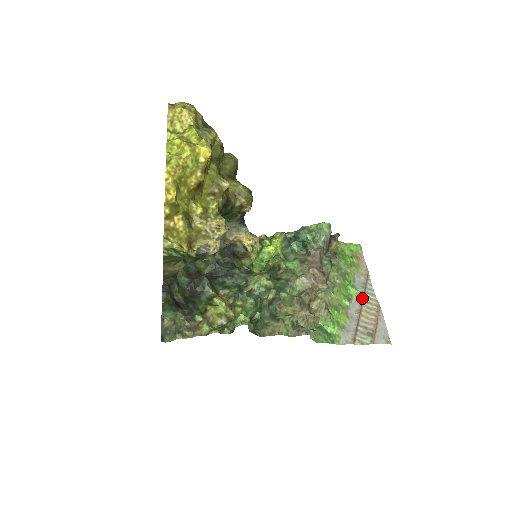
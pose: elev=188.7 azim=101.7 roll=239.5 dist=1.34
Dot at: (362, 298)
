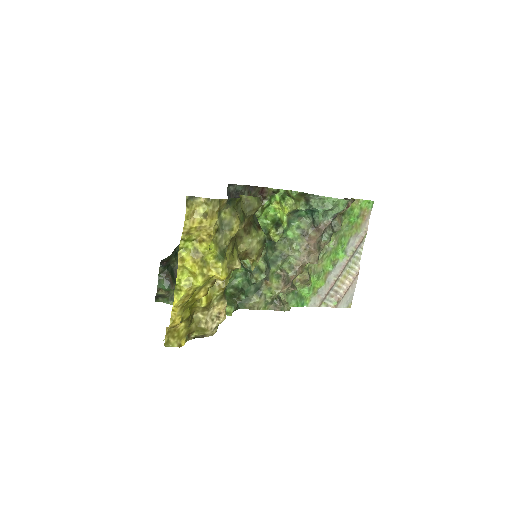
Dot at: (347, 263)
